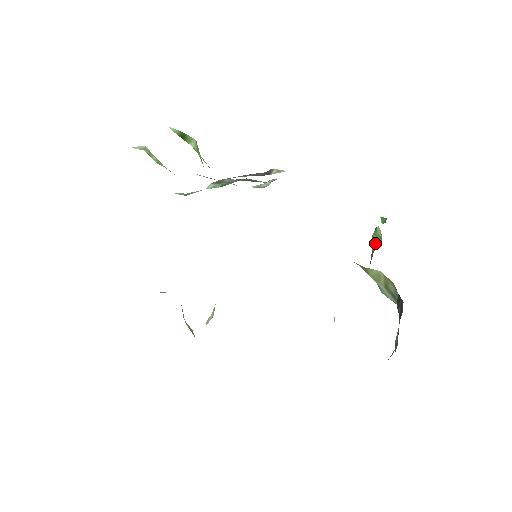
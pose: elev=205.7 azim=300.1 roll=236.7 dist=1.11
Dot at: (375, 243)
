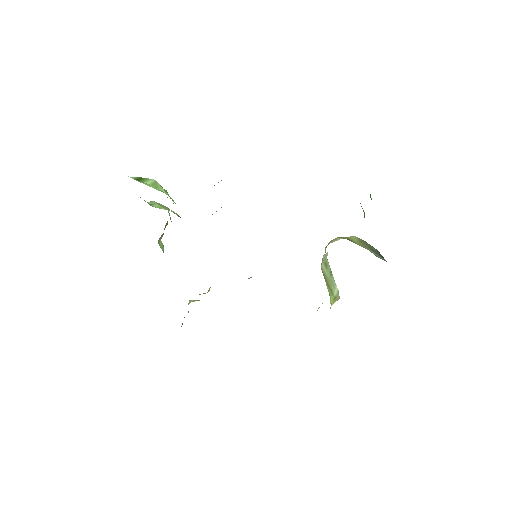
Dot at: occluded
